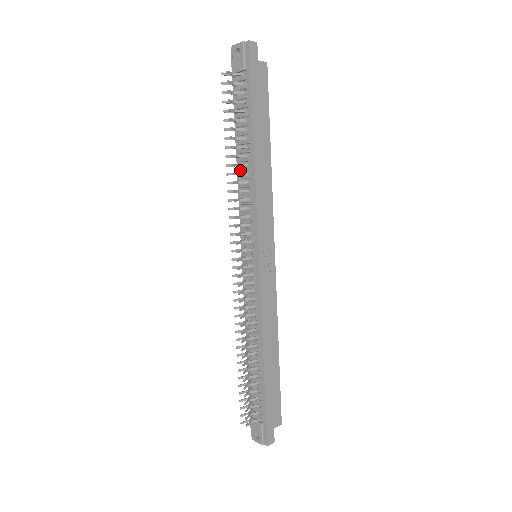
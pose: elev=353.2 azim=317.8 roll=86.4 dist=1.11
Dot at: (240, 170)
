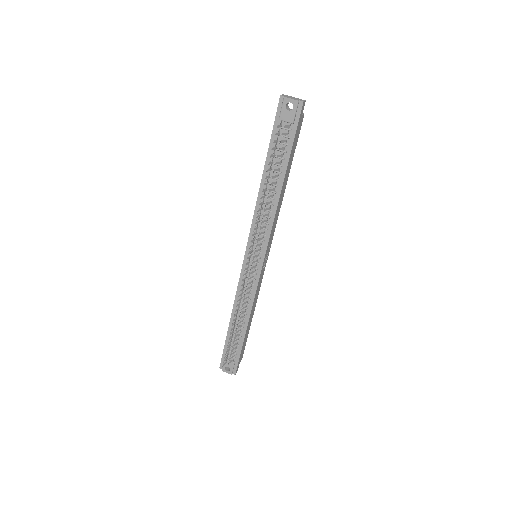
Dot at: occluded
